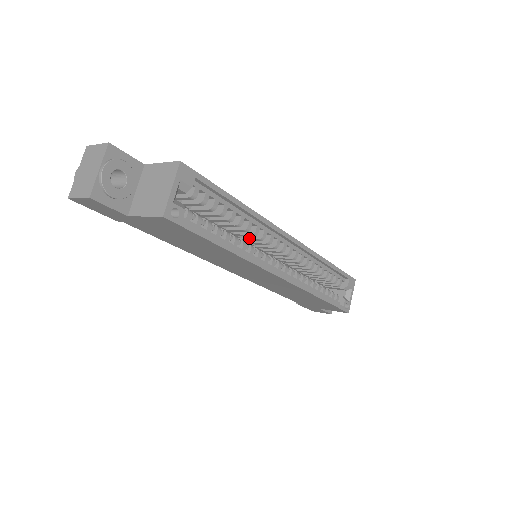
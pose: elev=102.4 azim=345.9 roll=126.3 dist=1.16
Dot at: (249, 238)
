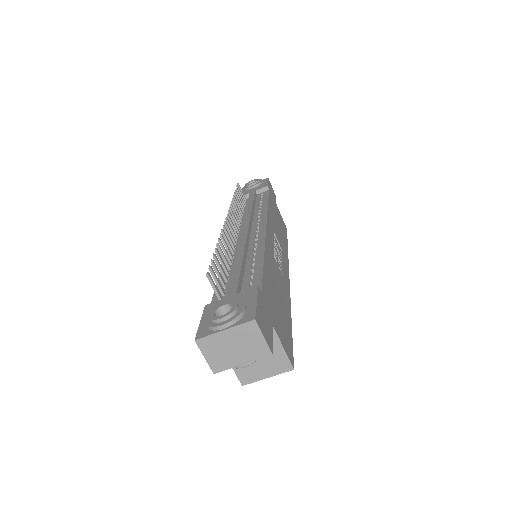
Dot at: occluded
